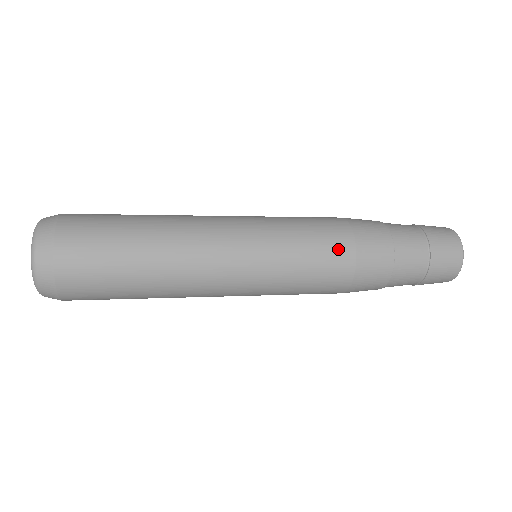
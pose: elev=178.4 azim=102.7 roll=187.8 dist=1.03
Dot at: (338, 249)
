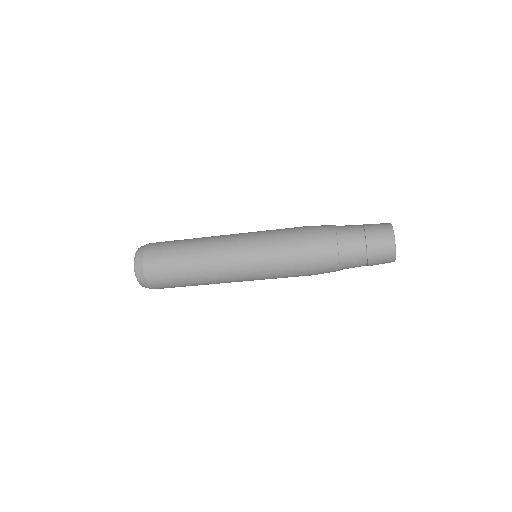
Dot at: (296, 236)
